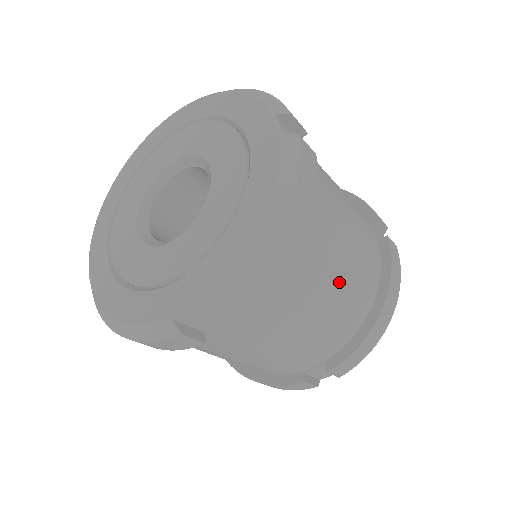
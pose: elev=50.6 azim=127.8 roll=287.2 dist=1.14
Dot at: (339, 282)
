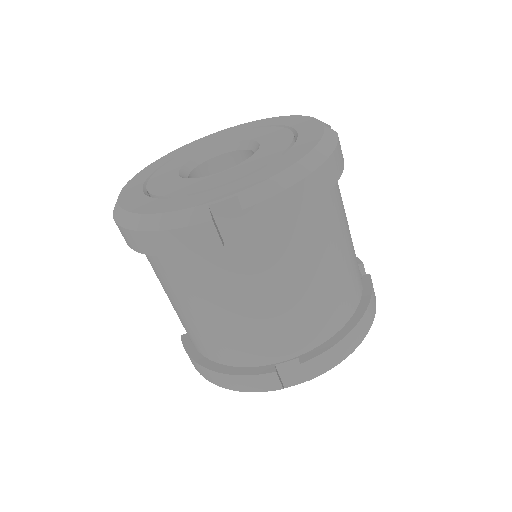
Dot at: (336, 265)
